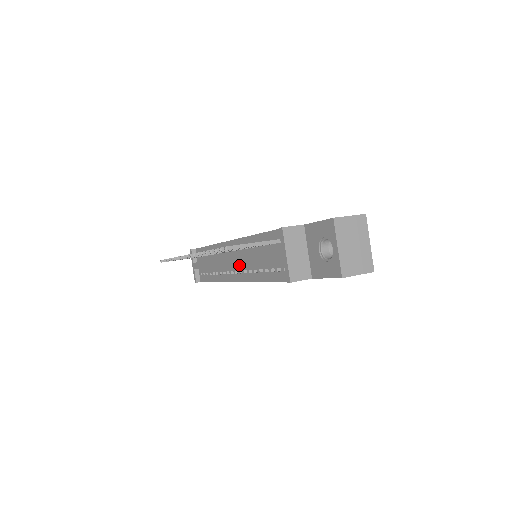
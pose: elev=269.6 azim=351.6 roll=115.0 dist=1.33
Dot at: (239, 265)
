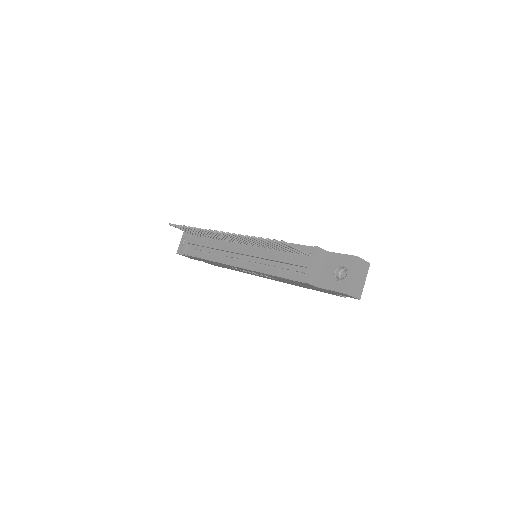
Dot at: (249, 256)
